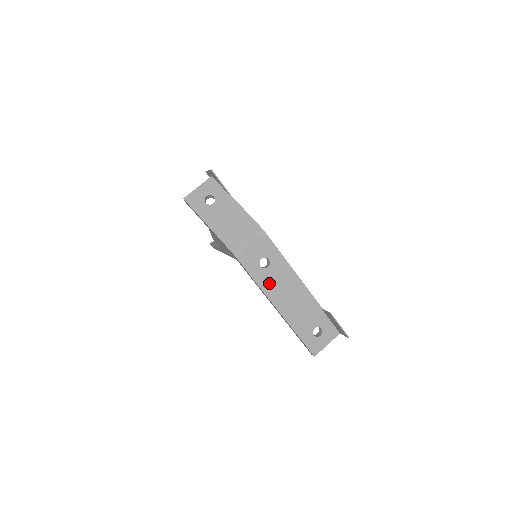
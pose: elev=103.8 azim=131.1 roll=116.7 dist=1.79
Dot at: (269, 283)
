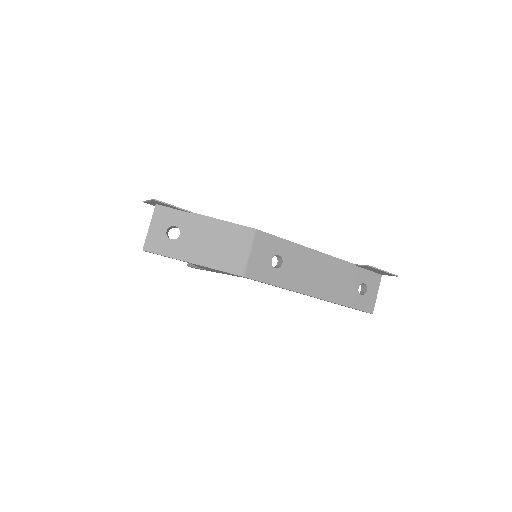
Dot at: (293, 278)
